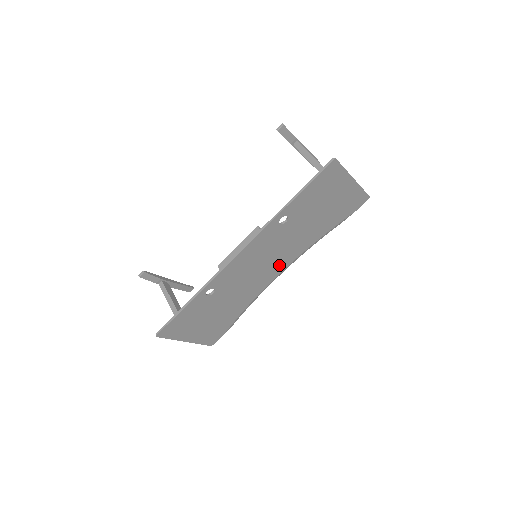
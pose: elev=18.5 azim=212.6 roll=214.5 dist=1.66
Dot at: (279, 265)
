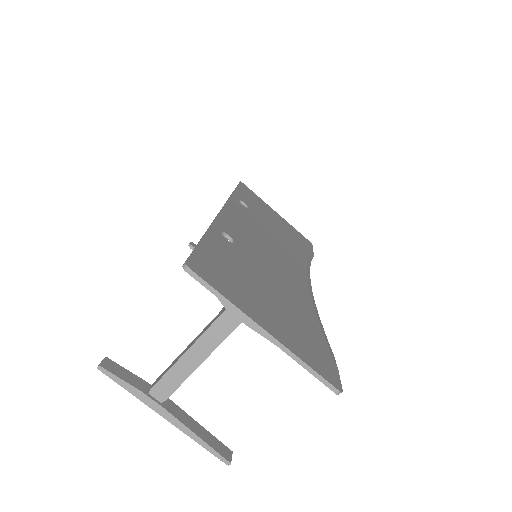
Dot at: (293, 264)
